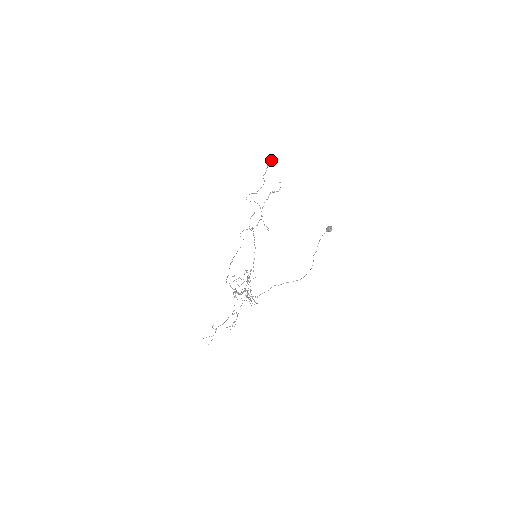
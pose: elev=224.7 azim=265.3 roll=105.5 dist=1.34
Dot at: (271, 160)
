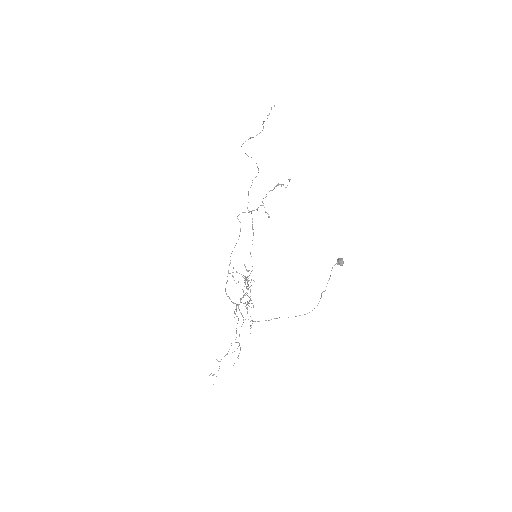
Dot at: (274, 106)
